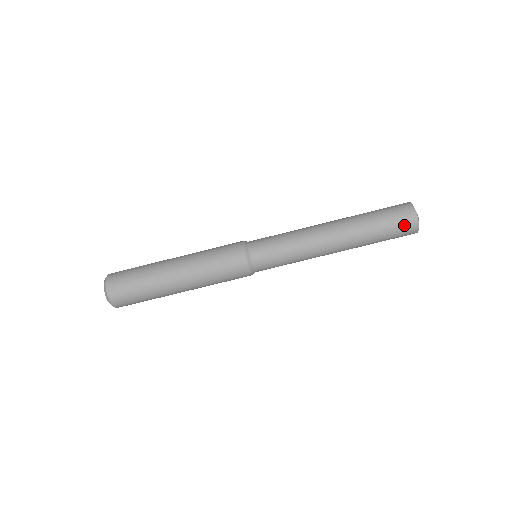
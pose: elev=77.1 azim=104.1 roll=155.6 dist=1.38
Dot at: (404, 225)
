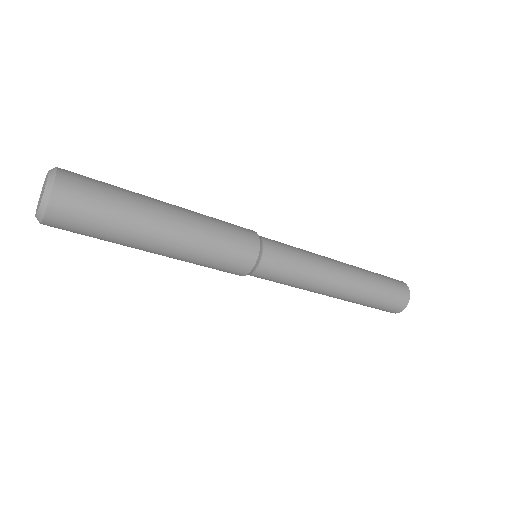
Dot at: (398, 301)
